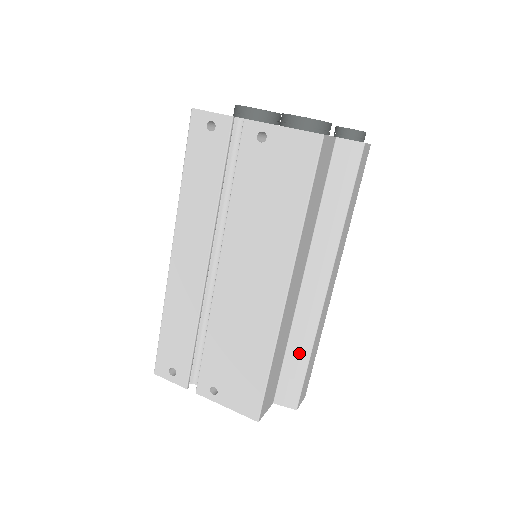
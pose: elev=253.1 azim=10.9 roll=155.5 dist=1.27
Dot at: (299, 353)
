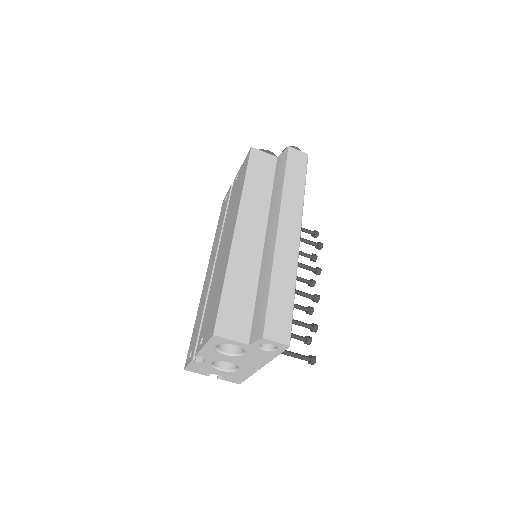
Dot at: (264, 286)
